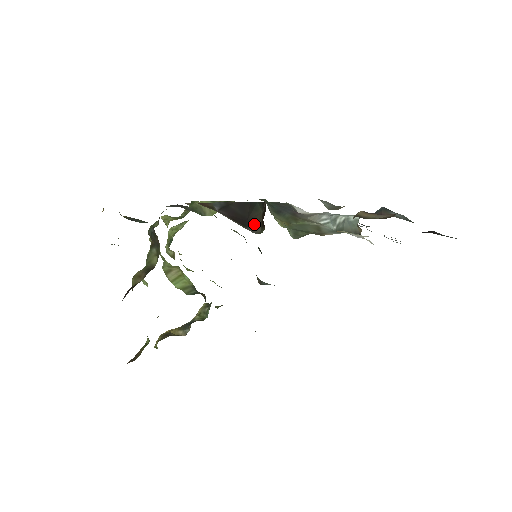
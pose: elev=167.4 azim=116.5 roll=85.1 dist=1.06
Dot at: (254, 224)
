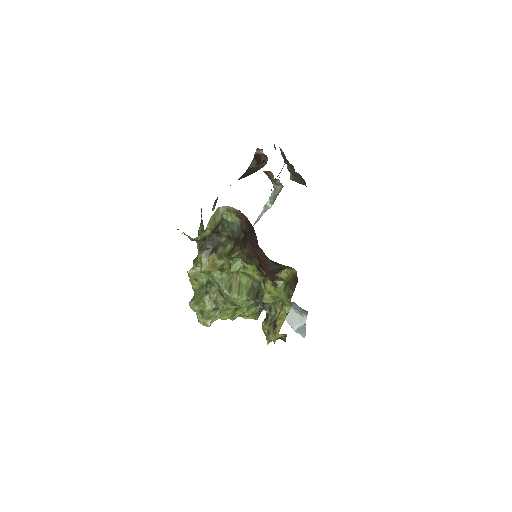
Dot at: (259, 168)
